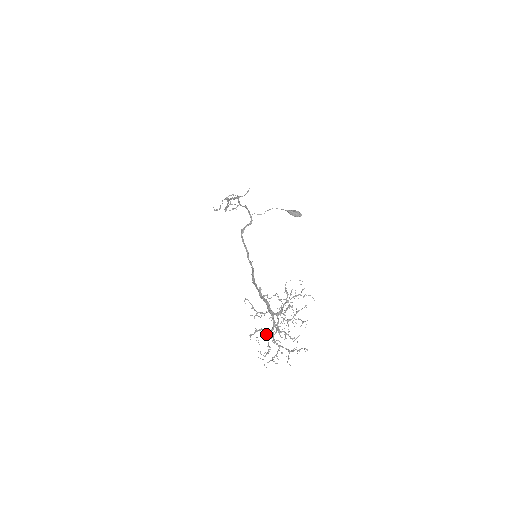
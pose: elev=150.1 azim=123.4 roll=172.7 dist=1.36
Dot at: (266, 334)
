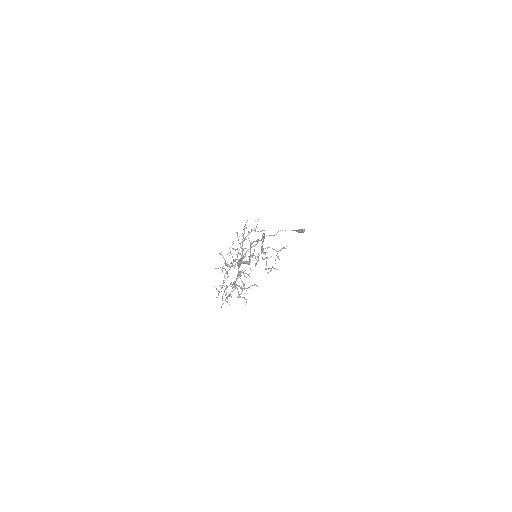
Dot at: (234, 289)
